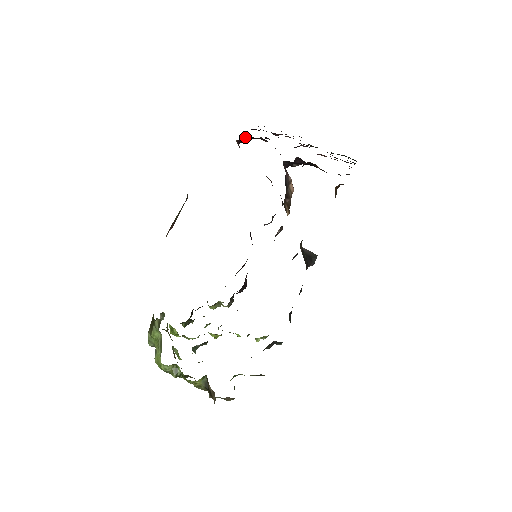
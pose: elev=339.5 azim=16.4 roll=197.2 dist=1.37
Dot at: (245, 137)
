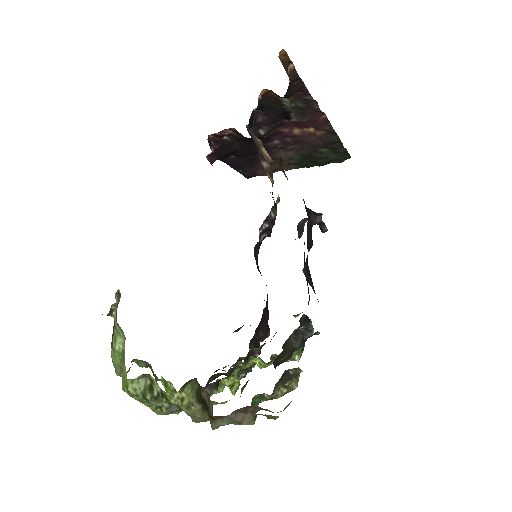
Dot at: (211, 144)
